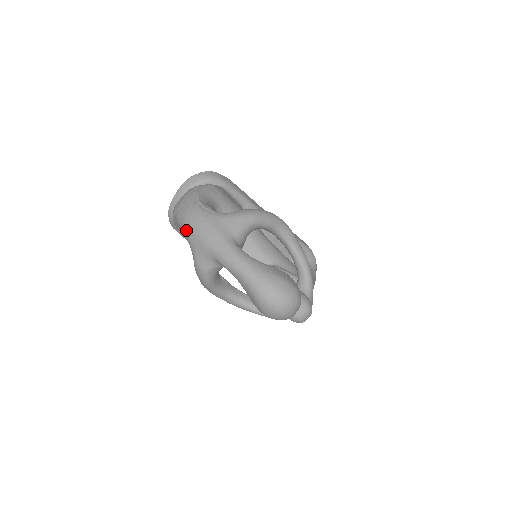
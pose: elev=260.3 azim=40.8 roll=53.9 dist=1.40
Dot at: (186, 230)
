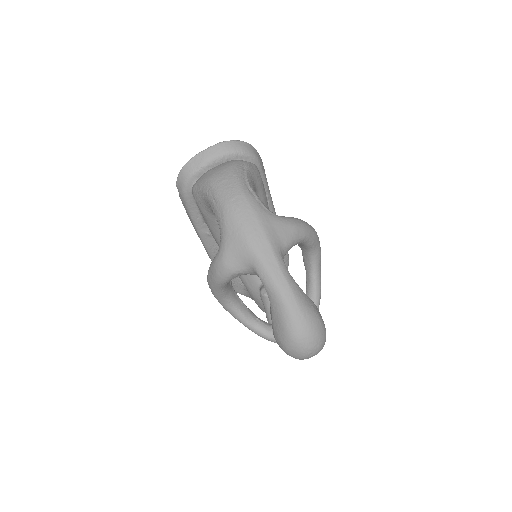
Dot at: (227, 216)
